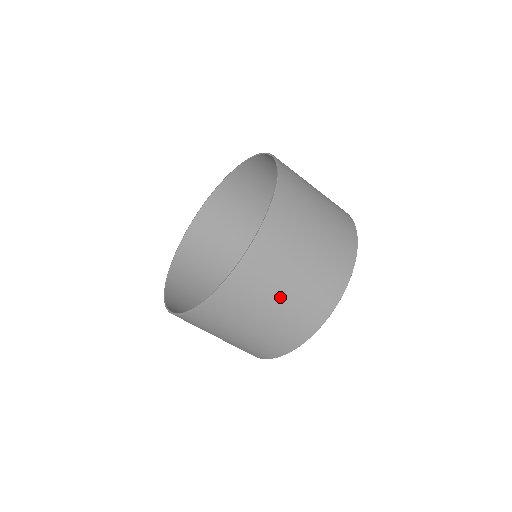
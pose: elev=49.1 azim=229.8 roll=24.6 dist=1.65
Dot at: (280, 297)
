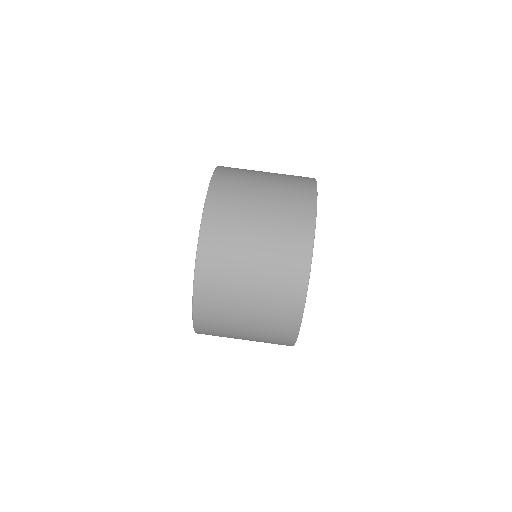
Dot at: (251, 264)
